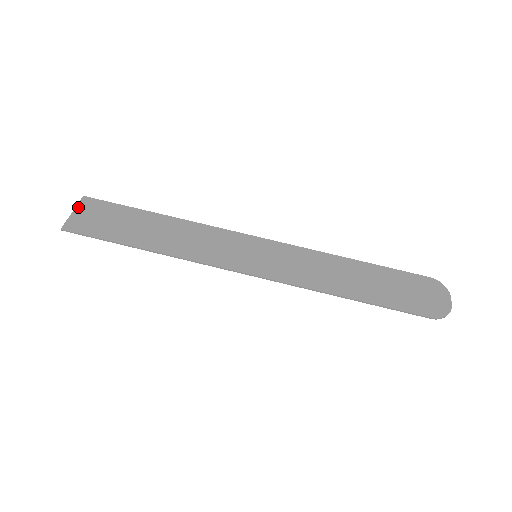
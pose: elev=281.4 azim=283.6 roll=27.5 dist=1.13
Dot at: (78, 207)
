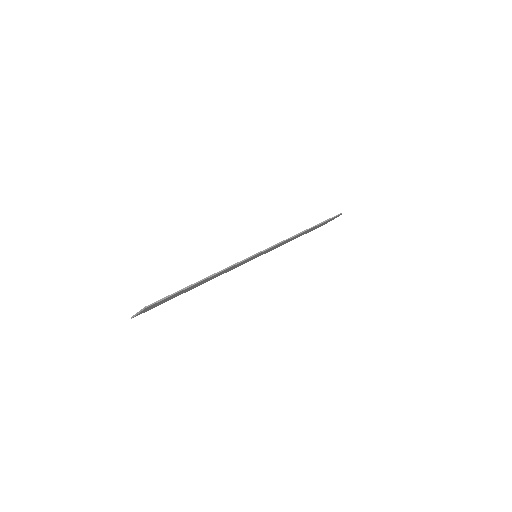
Dot at: (137, 313)
